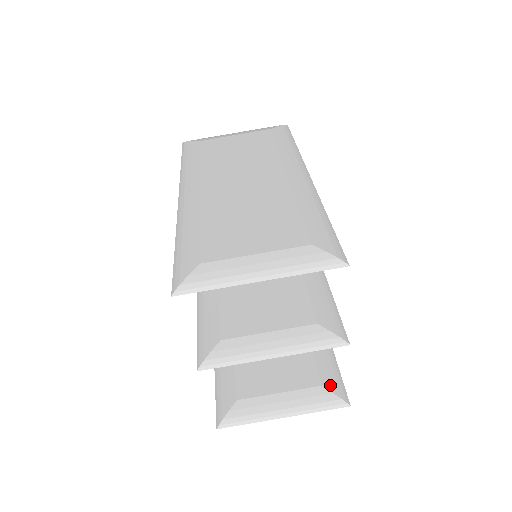
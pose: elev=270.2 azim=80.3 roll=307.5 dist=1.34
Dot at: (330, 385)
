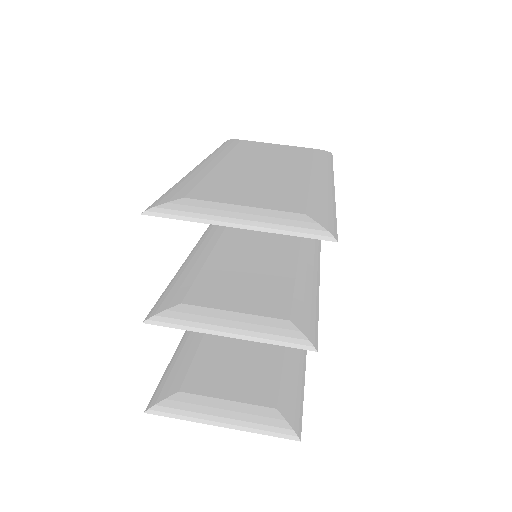
Dot at: (286, 412)
